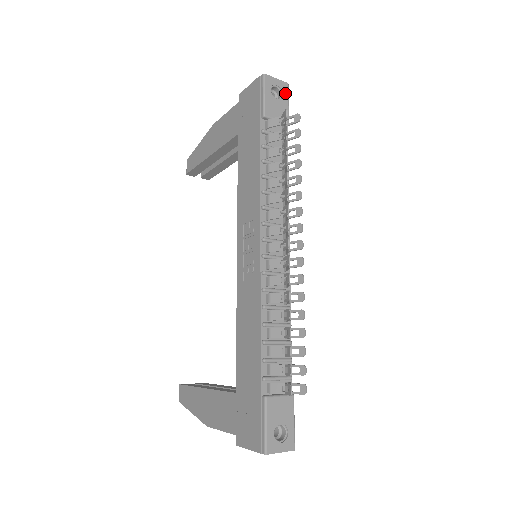
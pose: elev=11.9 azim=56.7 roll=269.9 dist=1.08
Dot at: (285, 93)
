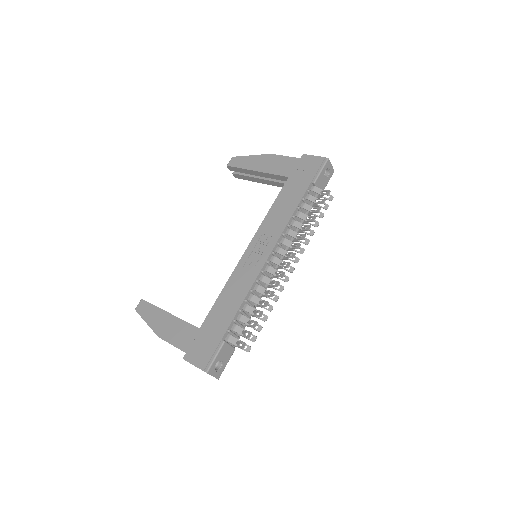
Dot at: (330, 176)
